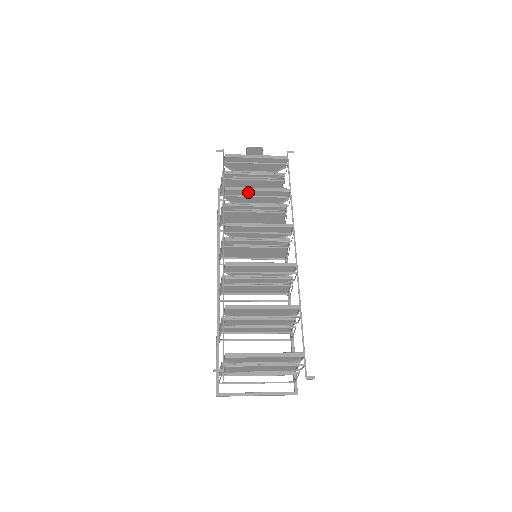
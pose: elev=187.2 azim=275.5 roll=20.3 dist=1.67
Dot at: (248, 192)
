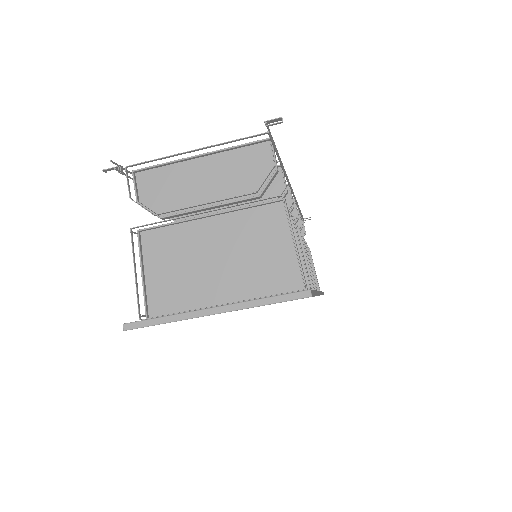
Dot at: occluded
